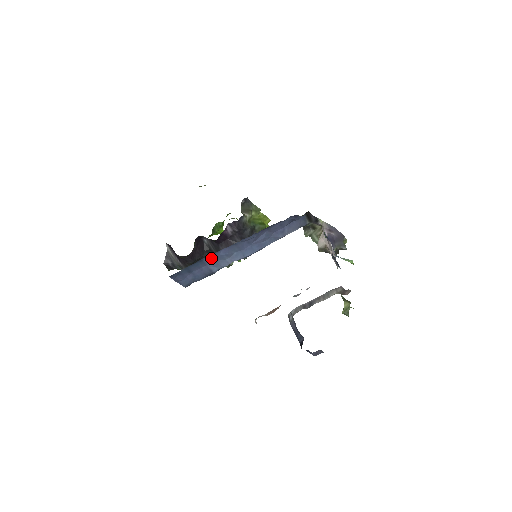
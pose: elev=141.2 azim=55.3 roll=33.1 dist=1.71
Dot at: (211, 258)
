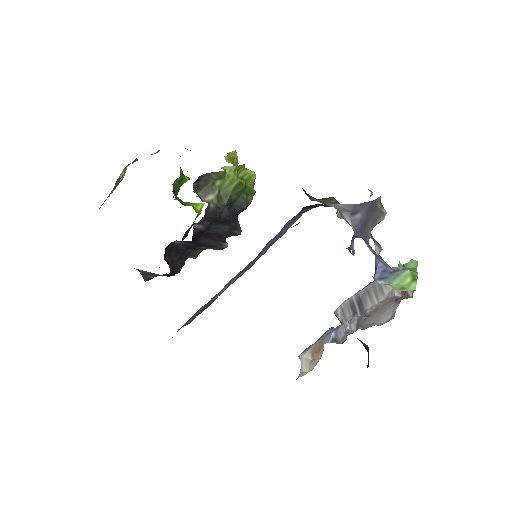
Dot at: occluded
